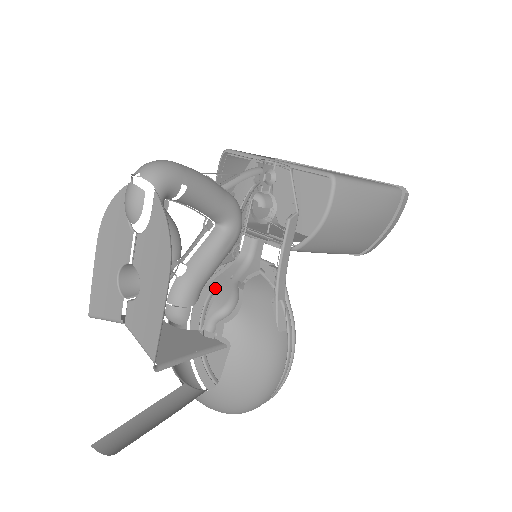
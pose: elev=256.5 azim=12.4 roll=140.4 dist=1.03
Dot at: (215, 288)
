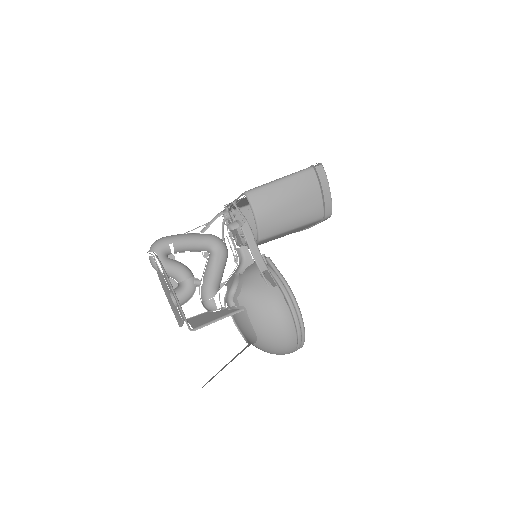
Dot at: (228, 283)
